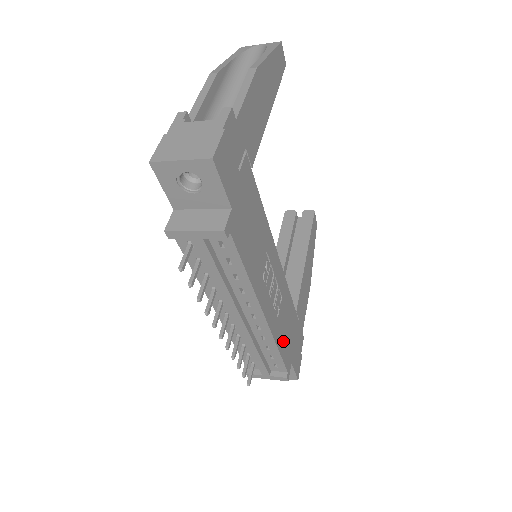
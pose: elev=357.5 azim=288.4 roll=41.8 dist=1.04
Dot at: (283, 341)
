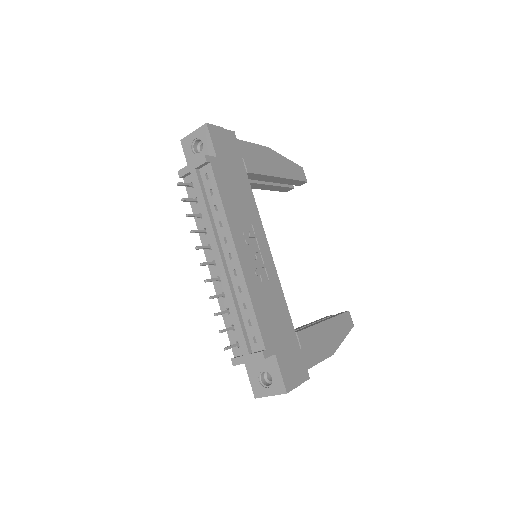
Dot at: (263, 313)
